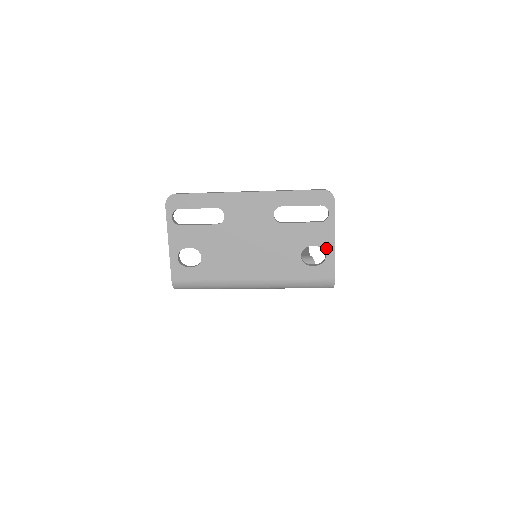
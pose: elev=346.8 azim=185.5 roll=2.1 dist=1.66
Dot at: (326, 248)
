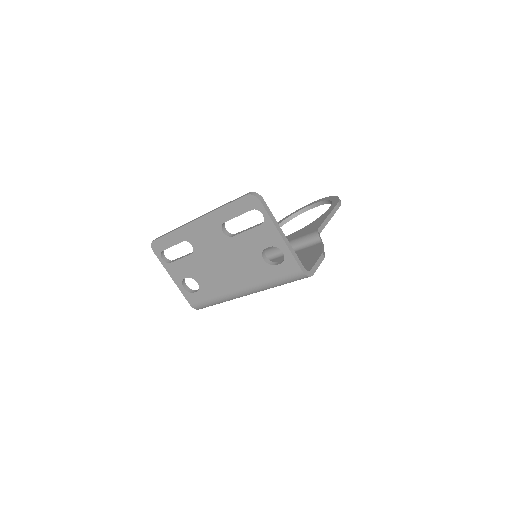
Dot at: (279, 246)
